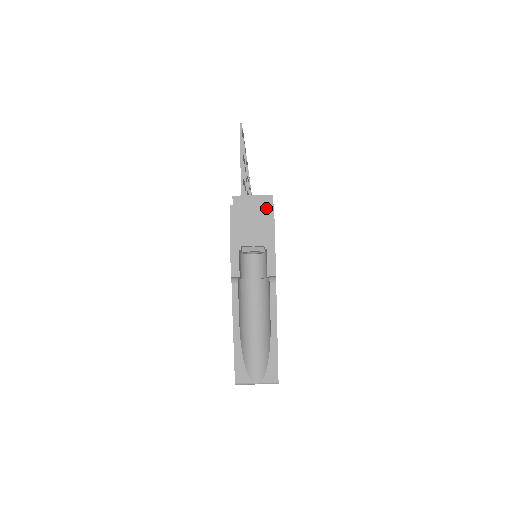
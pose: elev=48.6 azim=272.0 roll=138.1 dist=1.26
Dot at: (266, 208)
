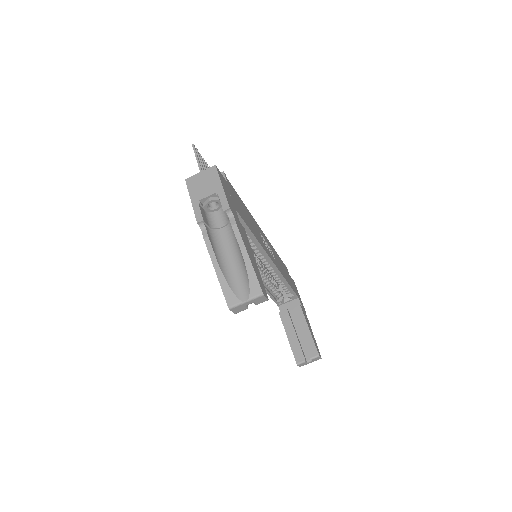
Dot at: (211, 170)
